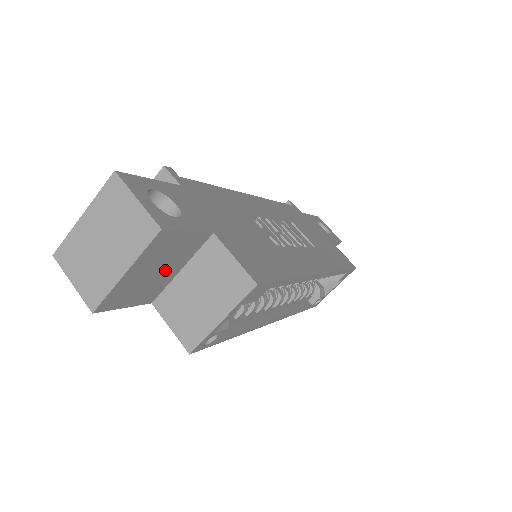
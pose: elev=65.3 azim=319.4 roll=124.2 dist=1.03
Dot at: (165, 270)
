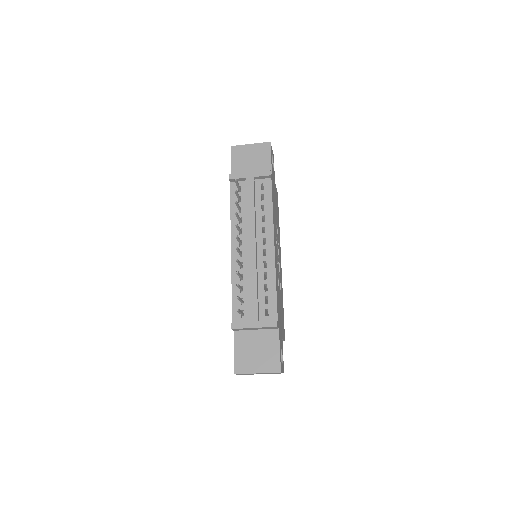
Dot at: occluded
